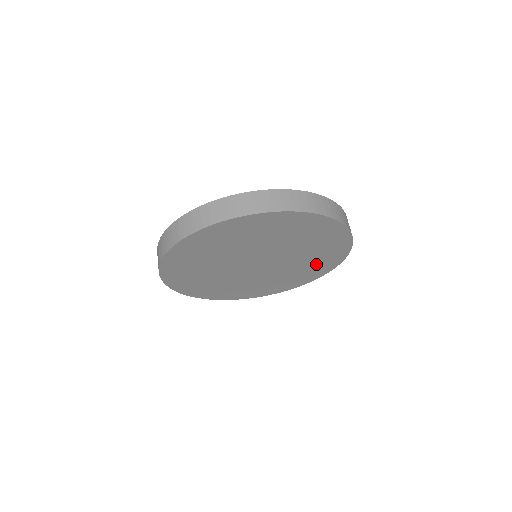
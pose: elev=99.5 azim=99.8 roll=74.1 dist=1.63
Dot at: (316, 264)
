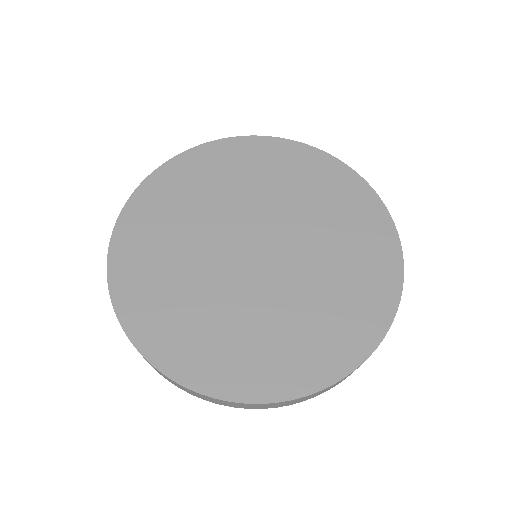
Dot at: (355, 287)
